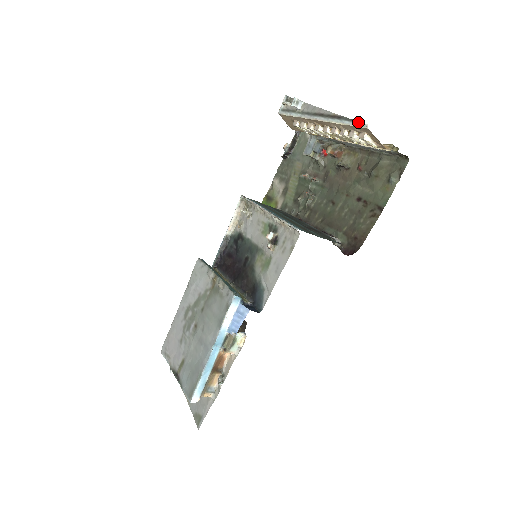
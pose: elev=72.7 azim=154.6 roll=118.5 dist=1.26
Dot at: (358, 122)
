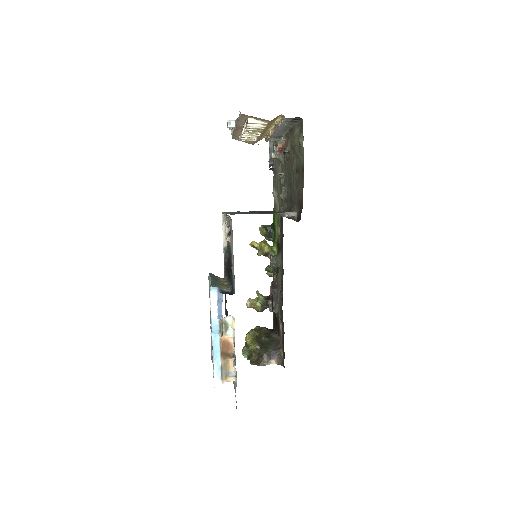
Dot at: occluded
